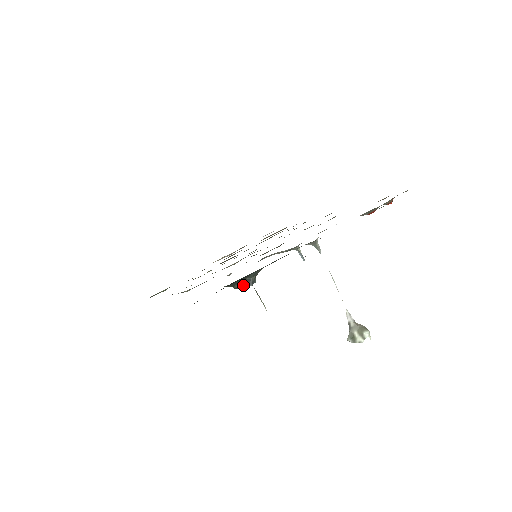
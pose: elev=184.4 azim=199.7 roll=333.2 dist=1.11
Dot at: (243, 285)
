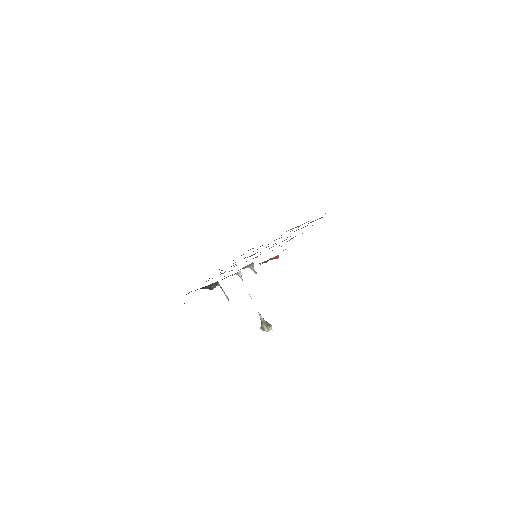
Dot at: (209, 289)
